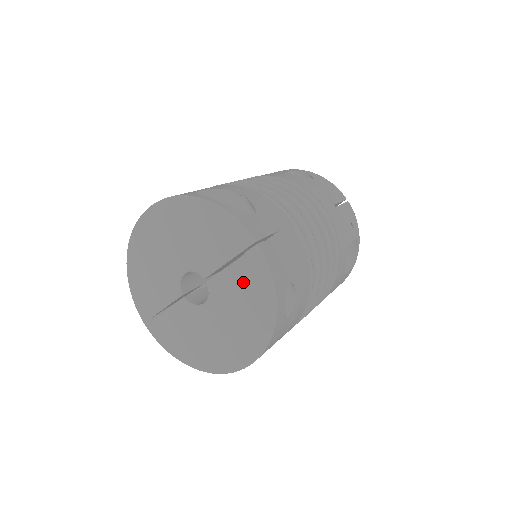
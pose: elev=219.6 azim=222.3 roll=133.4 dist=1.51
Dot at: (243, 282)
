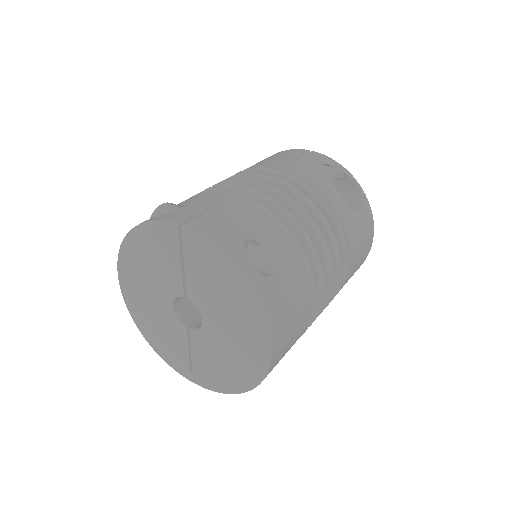
Dot at: (202, 270)
